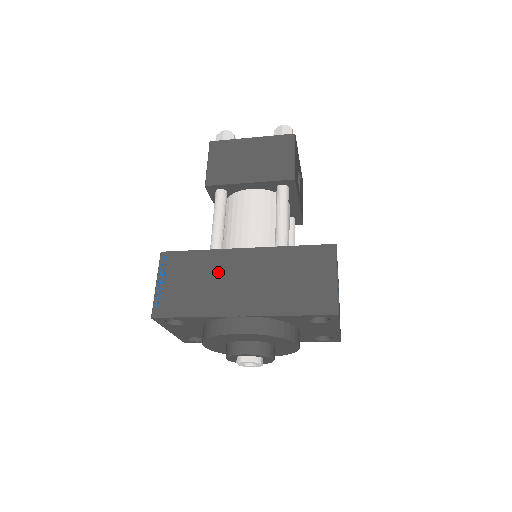
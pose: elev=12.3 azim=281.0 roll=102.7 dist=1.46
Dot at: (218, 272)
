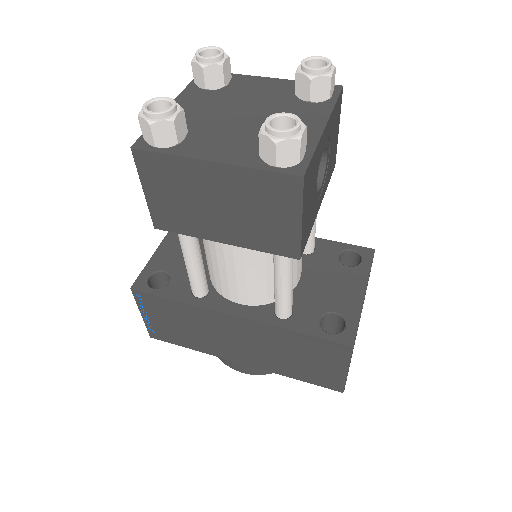
Dot at: (207, 327)
